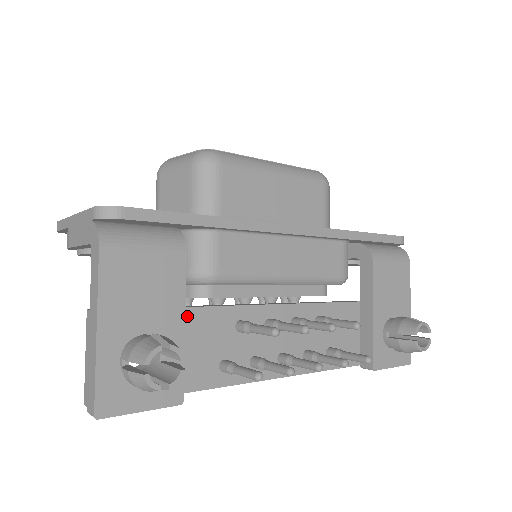
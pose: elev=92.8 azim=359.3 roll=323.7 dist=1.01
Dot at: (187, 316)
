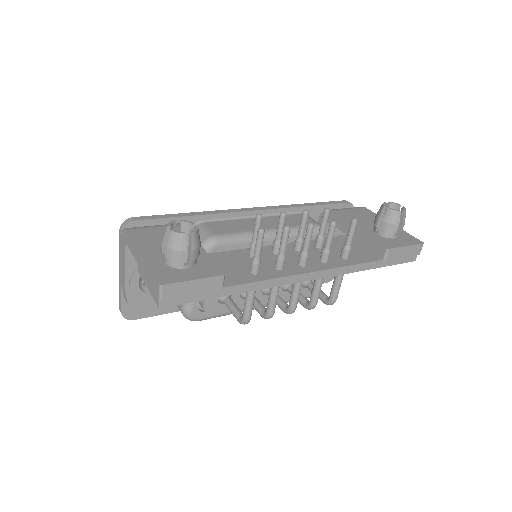
Dot at: occluded
